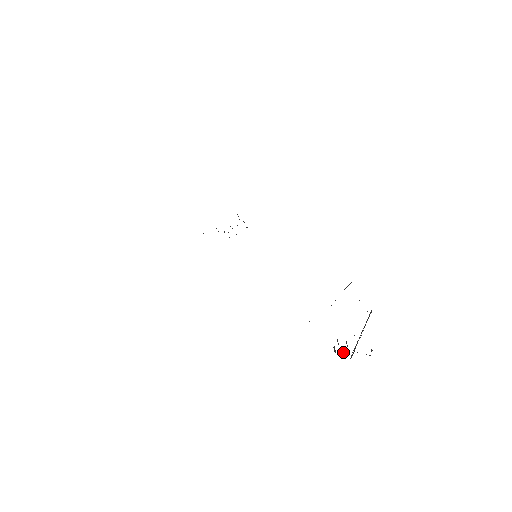
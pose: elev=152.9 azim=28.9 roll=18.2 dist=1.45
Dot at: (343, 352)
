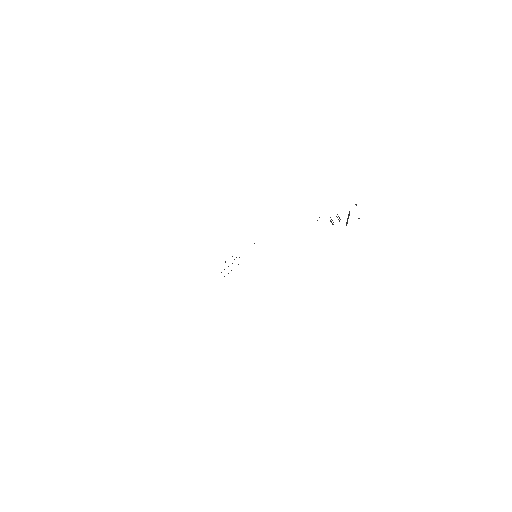
Dot at: (338, 219)
